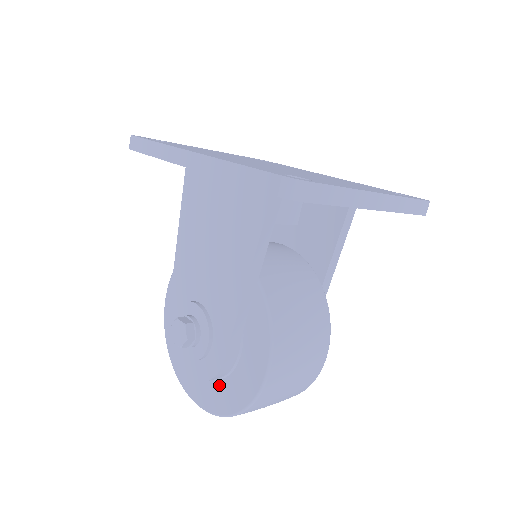
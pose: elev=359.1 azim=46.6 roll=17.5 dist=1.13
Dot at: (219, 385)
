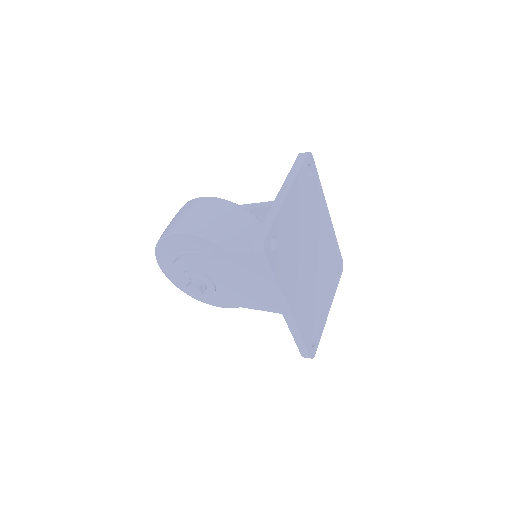
Dot at: occluded
